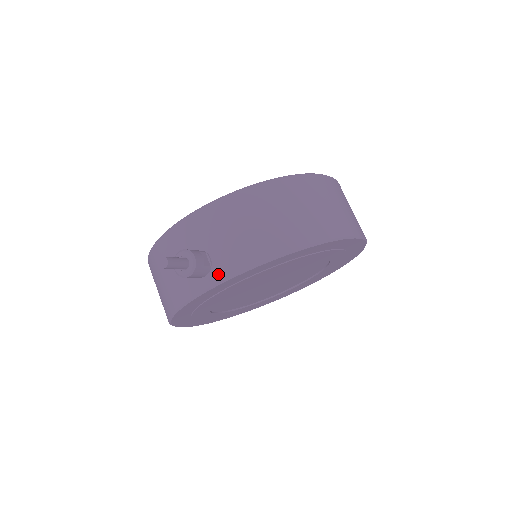
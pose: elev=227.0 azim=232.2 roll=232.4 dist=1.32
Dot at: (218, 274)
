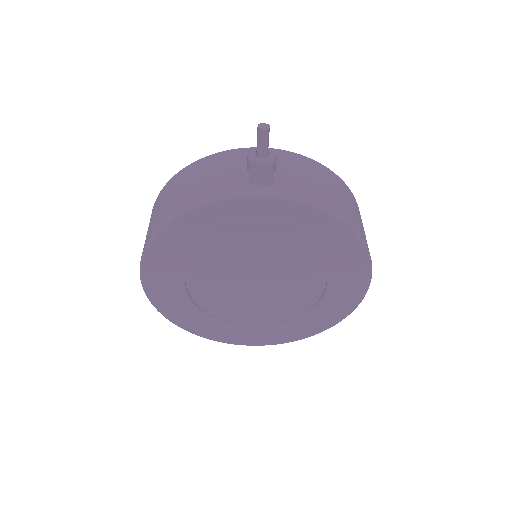
Dot at: (277, 190)
